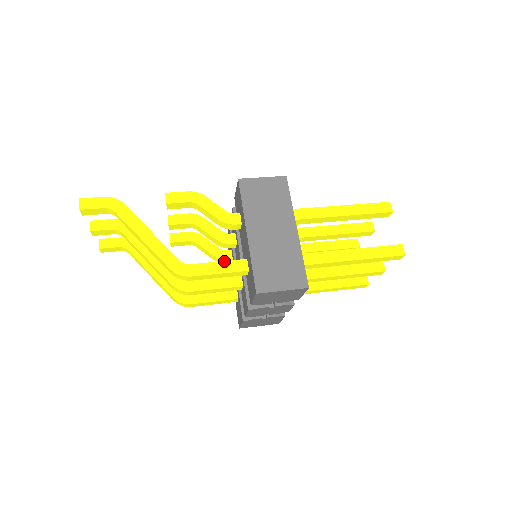
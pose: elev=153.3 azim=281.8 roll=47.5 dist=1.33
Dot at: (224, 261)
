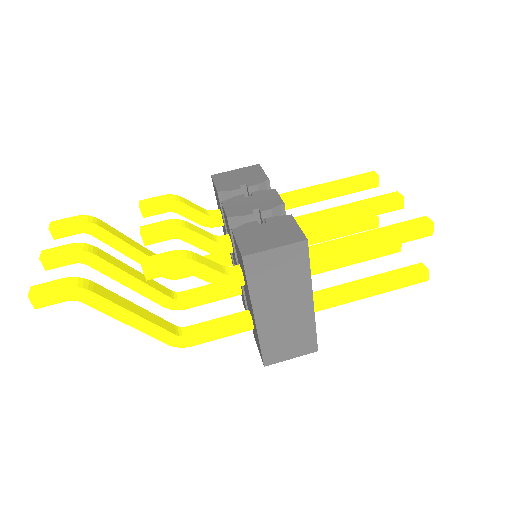
Dot at: (226, 326)
